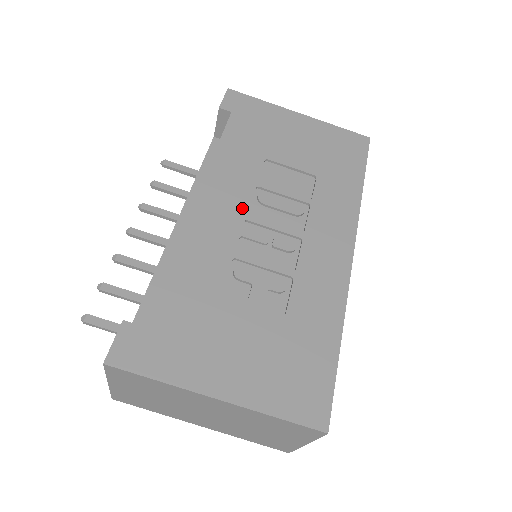
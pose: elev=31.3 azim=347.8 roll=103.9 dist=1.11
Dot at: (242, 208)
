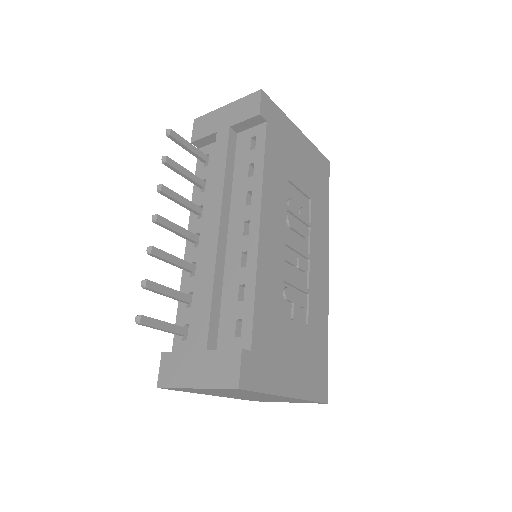
Dot at: (283, 232)
